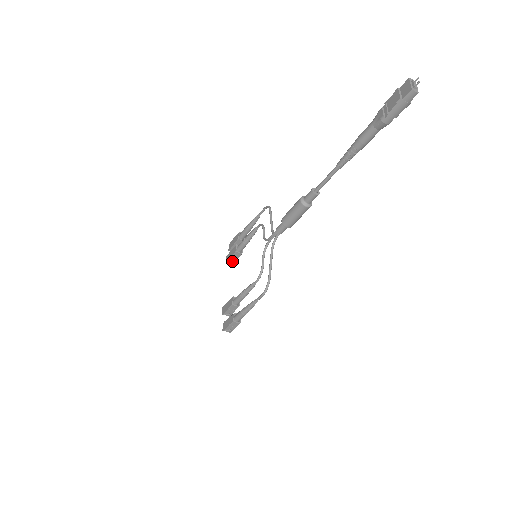
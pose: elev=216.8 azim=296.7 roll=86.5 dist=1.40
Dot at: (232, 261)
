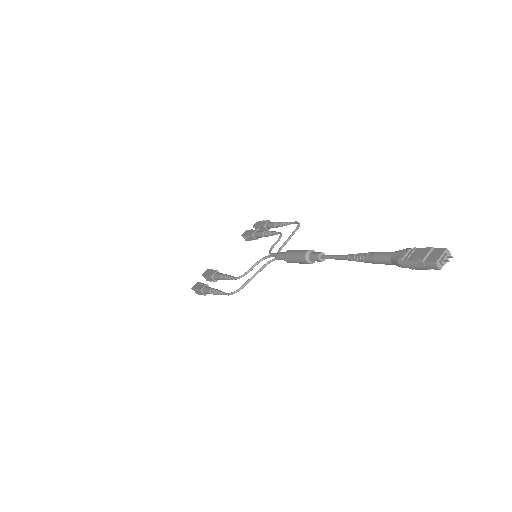
Dot at: (247, 238)
